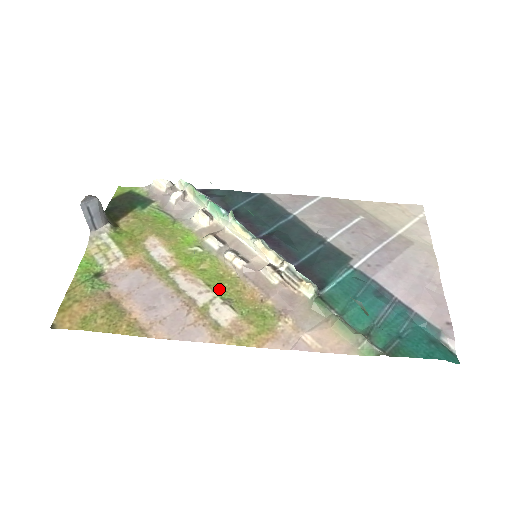
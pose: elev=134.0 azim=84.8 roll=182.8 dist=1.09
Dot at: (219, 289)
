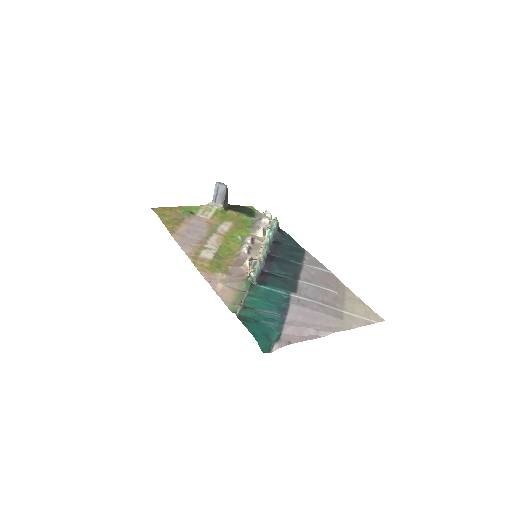
Dot at: (222, 251)
